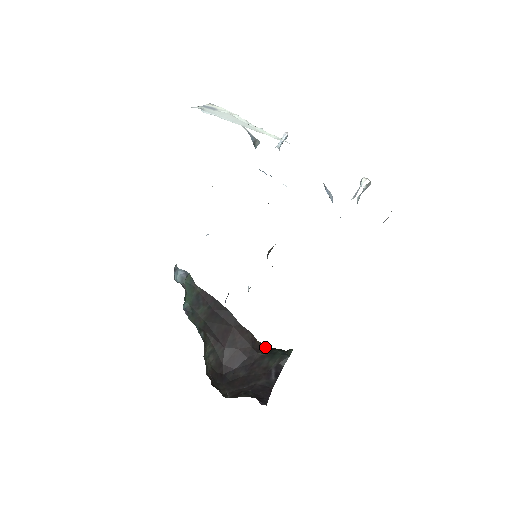
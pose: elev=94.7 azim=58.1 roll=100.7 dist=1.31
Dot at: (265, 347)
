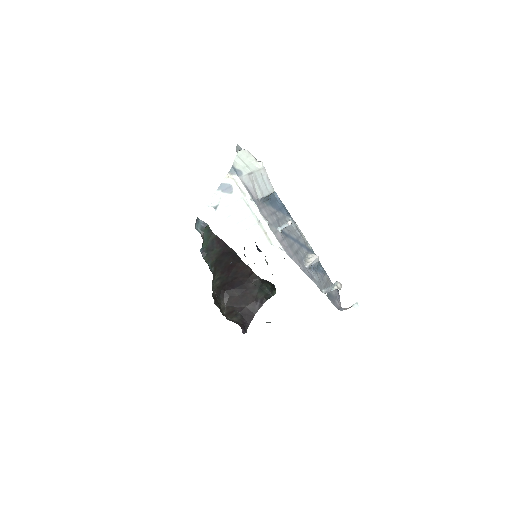
Dot at: (259, 278)
